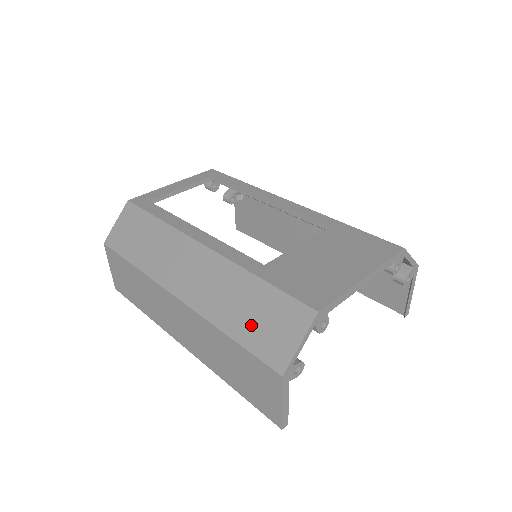
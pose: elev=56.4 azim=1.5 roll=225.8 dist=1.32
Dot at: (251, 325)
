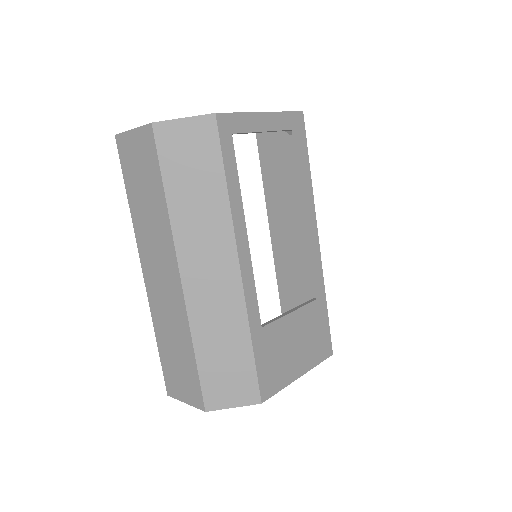
Dot at: (216, 365)
